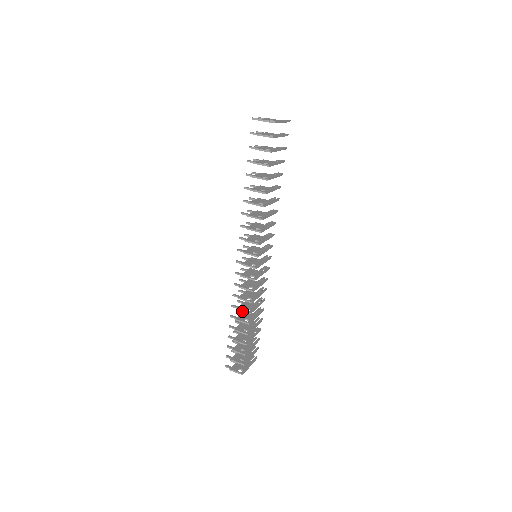
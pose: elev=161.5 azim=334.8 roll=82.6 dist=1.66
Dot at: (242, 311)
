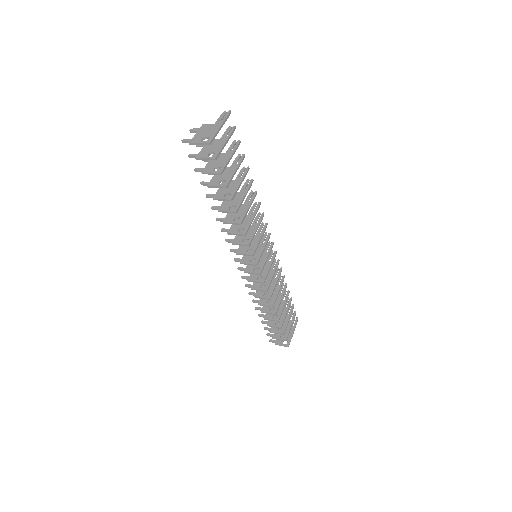
Dot at: occluded
